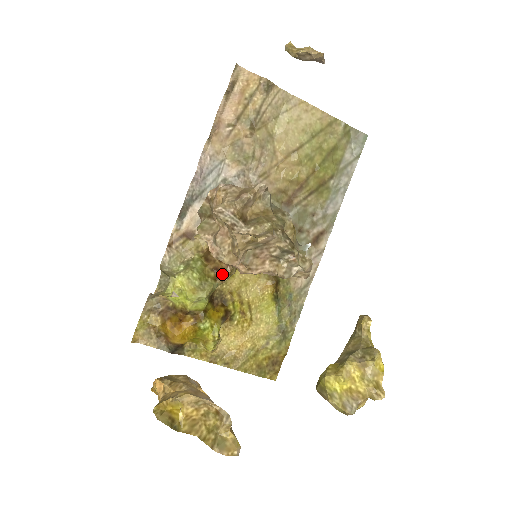
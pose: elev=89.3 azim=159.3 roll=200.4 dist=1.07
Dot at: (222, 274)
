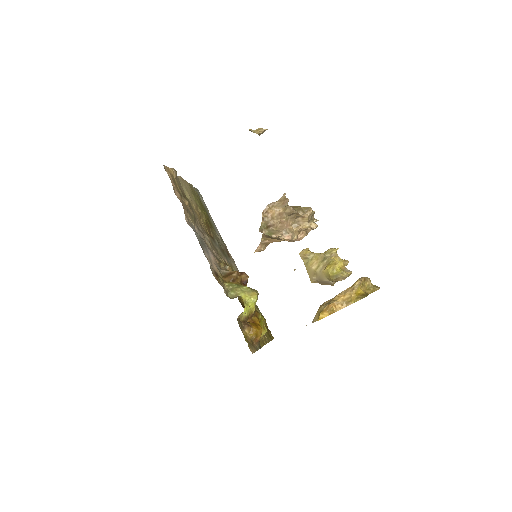
Dot at: (246, 281)
